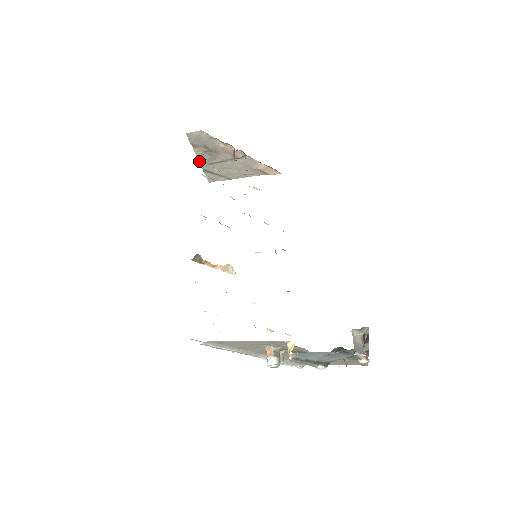
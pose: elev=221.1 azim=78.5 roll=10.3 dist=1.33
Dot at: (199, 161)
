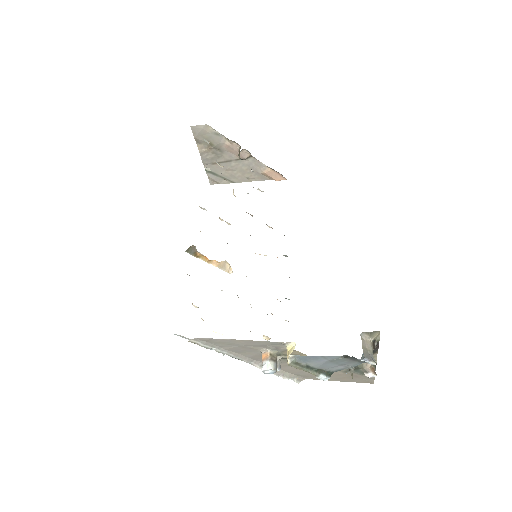
Dot at: (202, 159)
